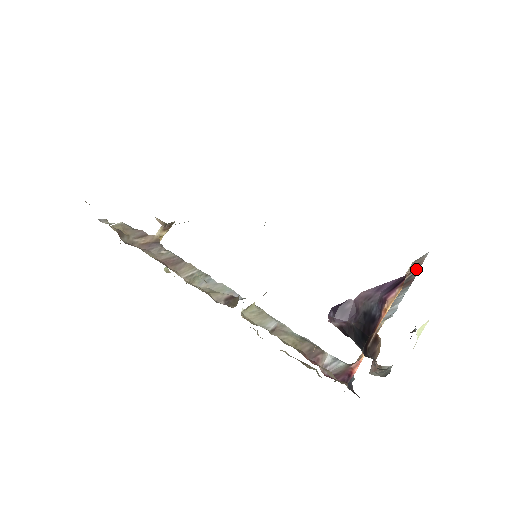
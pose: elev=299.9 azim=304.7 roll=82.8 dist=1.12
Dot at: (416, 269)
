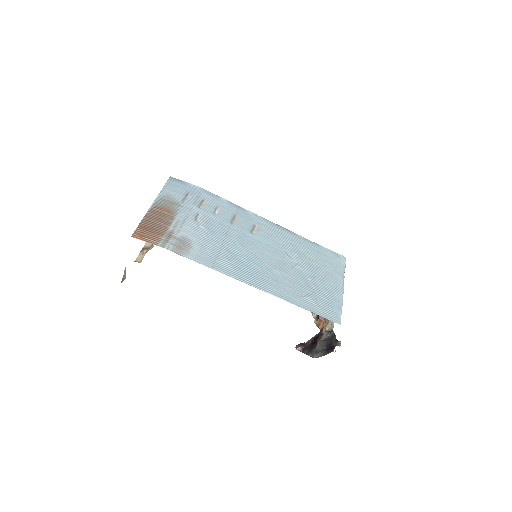
Dot at: (339, 313)
